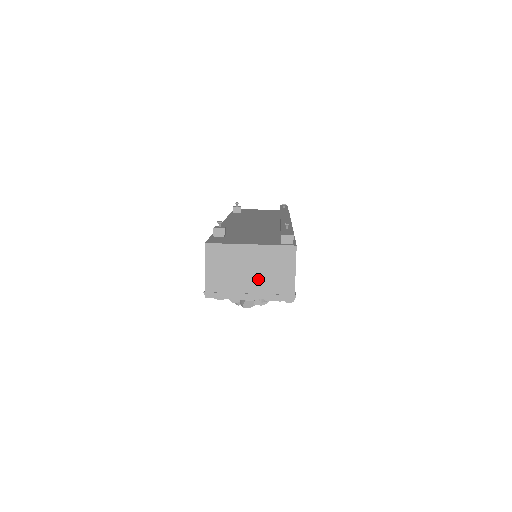
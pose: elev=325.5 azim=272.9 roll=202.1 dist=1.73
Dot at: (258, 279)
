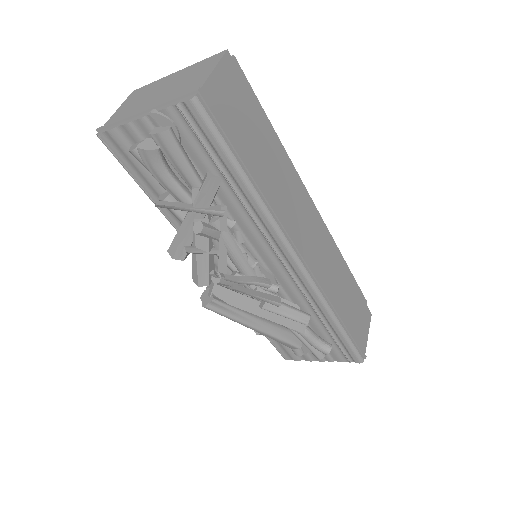
Dot at: (165, 95)
